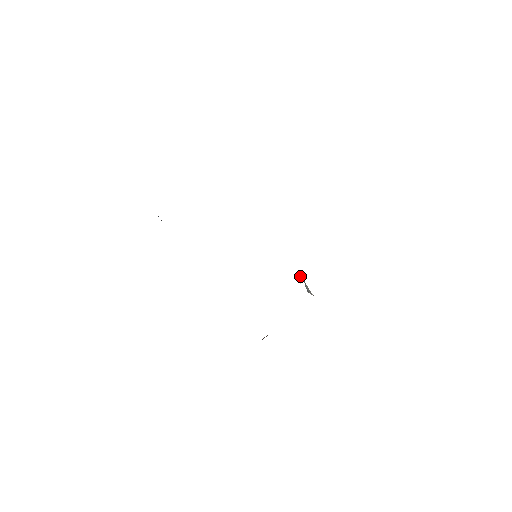
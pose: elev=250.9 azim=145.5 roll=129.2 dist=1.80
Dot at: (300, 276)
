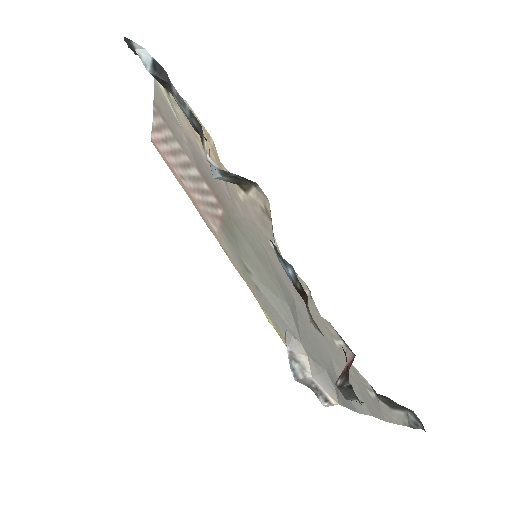
Dot at: (290, 334)
